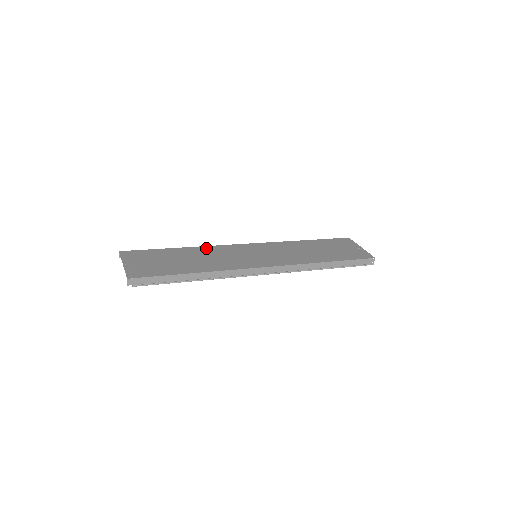
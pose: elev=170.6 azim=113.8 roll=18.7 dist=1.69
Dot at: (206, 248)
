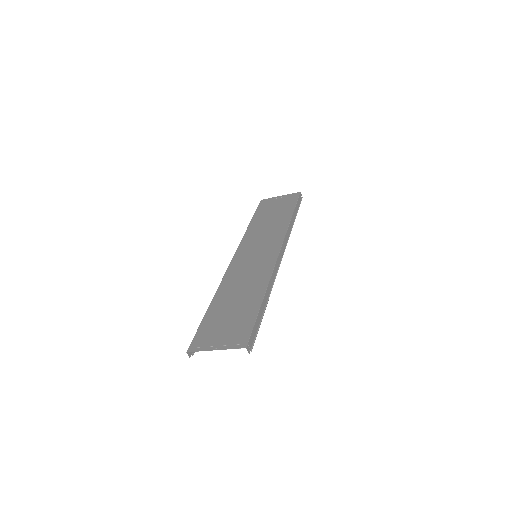
Dot at: (223, 286)
